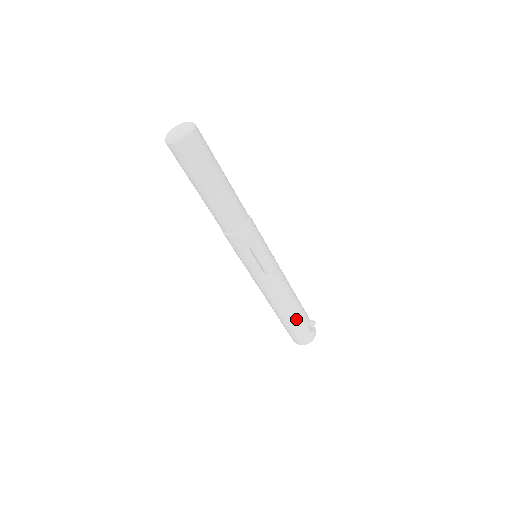
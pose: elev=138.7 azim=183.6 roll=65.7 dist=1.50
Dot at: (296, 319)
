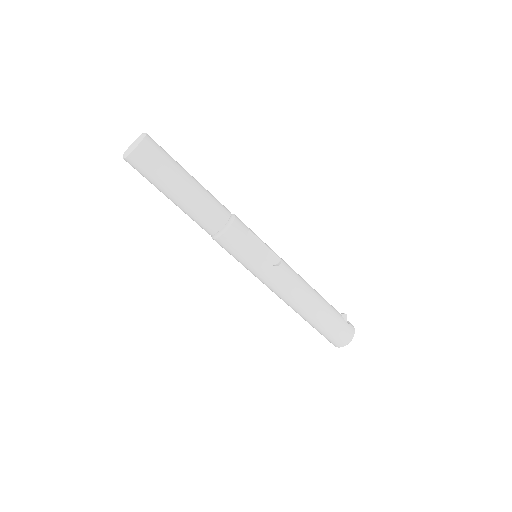
Dot at: (327, 311)
